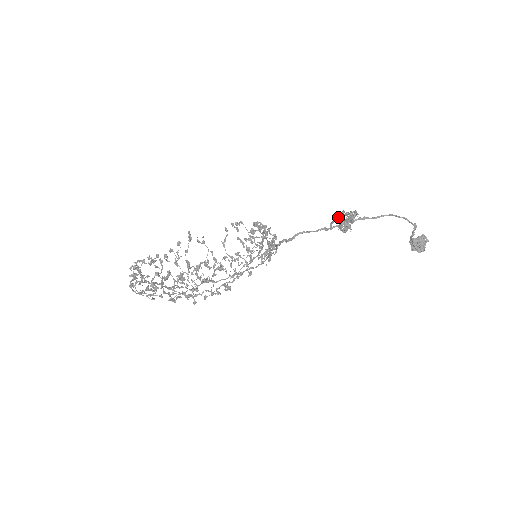
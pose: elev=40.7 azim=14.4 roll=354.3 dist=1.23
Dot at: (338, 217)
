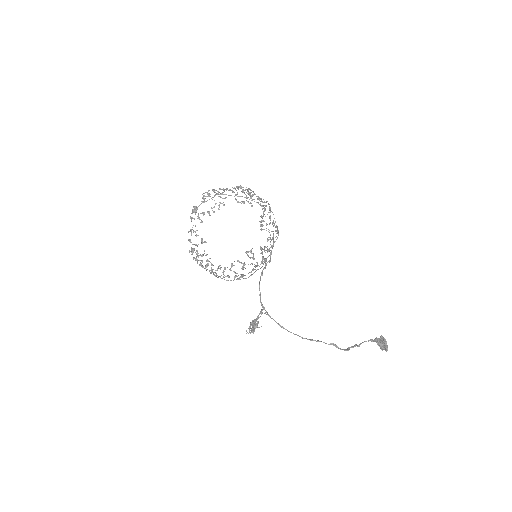
Dot at: (258, 317)
